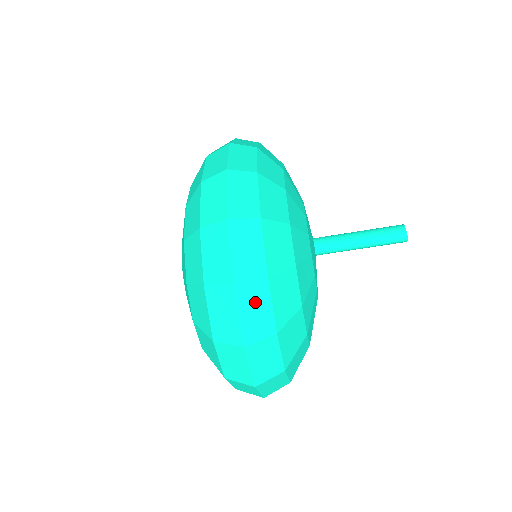
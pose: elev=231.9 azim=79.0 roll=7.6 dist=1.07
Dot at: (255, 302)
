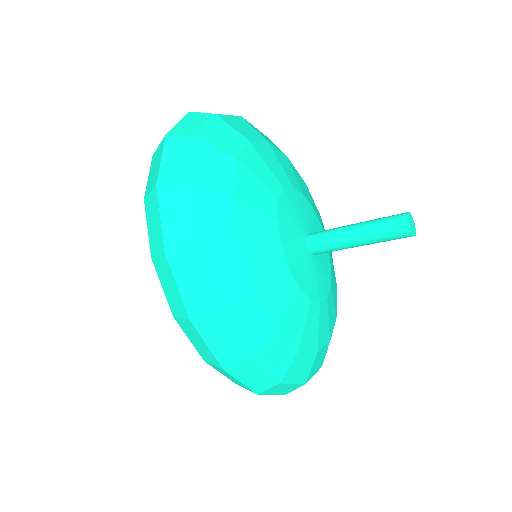
Dot at: (279, 389)
